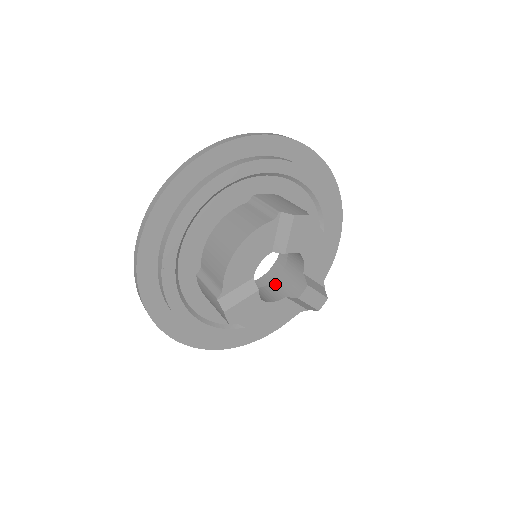
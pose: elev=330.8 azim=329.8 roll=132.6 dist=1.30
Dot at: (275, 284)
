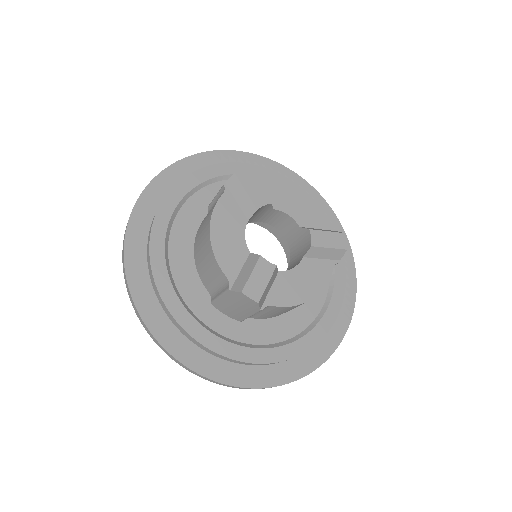
Dot at: (291, 263)
